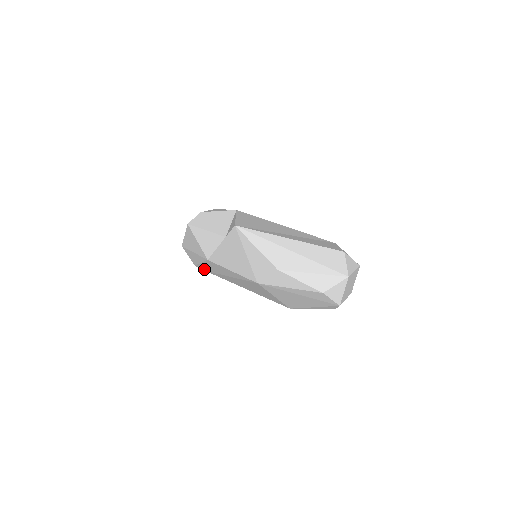
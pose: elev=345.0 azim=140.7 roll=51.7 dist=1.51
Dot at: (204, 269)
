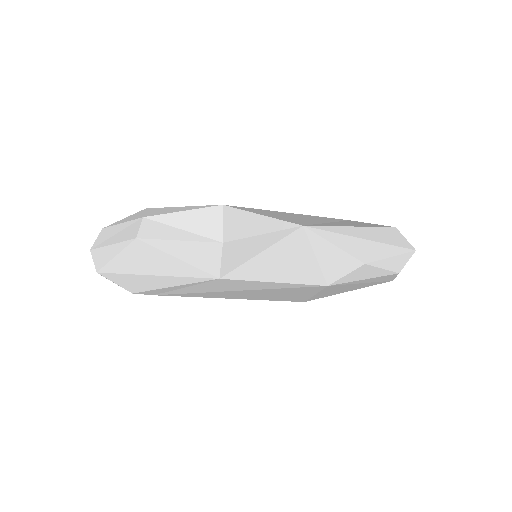
Dot at: (156, 293)
